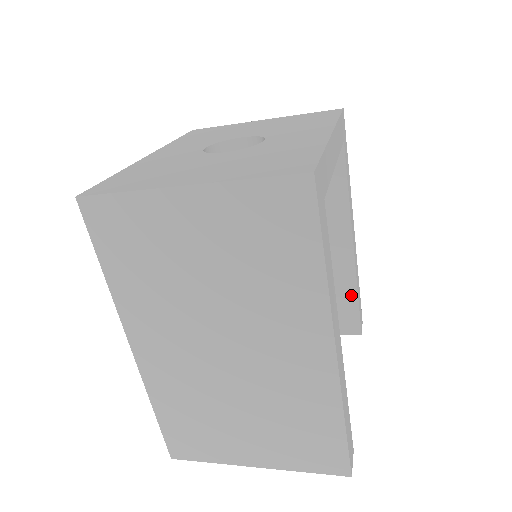
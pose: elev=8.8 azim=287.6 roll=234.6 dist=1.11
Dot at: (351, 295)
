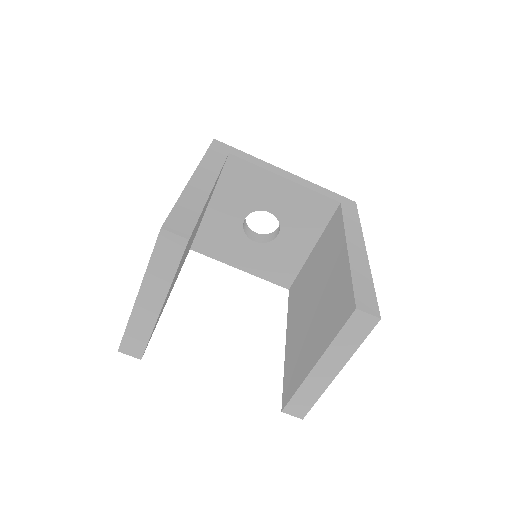
Dot at: (347, 280)
